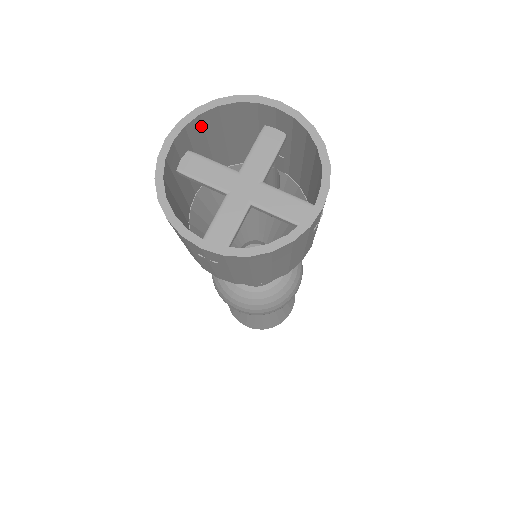
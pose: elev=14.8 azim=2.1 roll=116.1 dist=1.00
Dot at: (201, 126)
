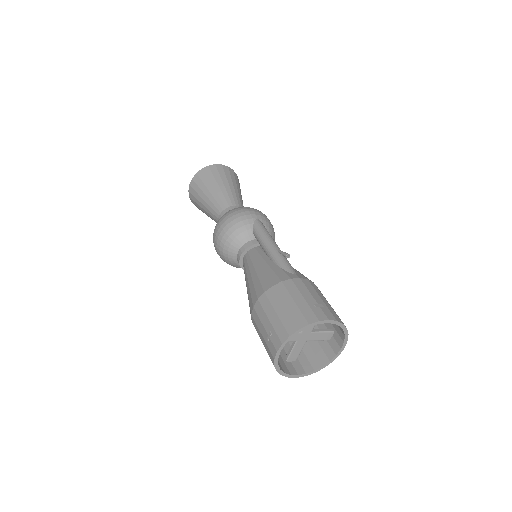
Dot at: (287, 331)
